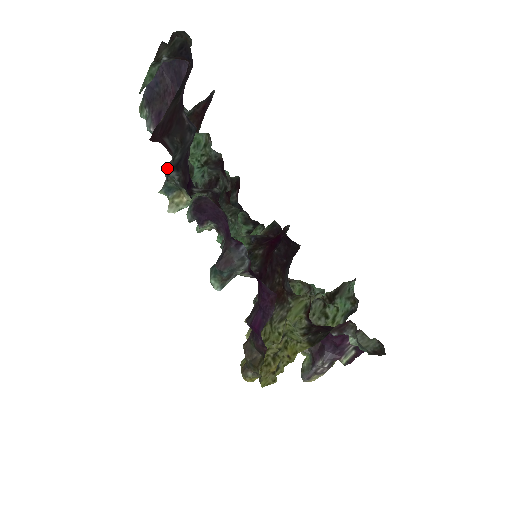
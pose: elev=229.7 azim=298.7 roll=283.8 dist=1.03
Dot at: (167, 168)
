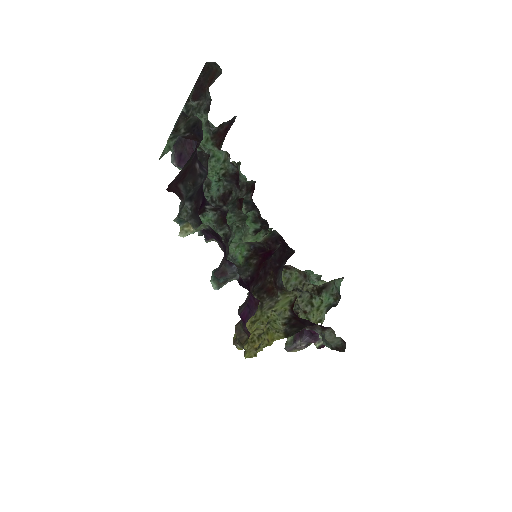
Dot at: (181, 203)
